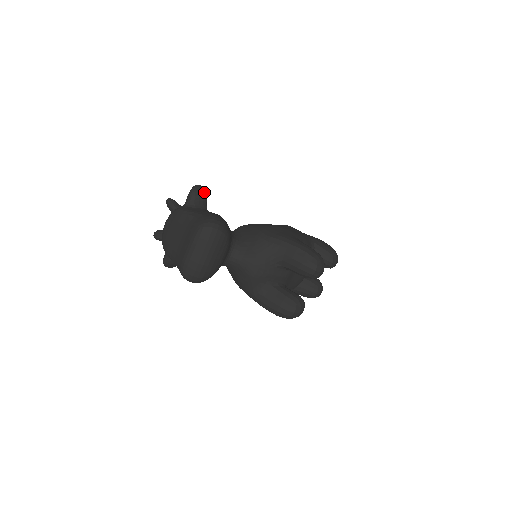
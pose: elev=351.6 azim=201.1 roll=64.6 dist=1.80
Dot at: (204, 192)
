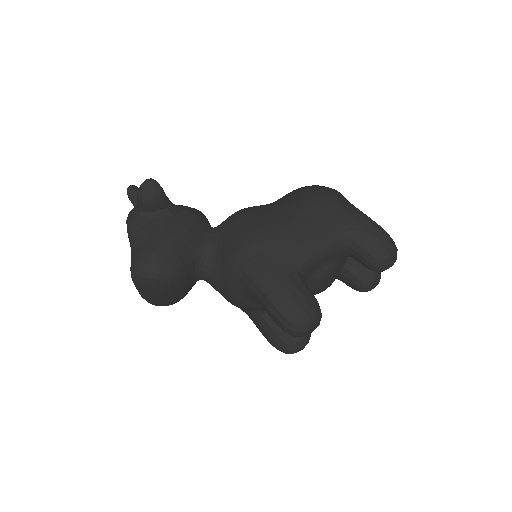
Dot at: (156, 191)
